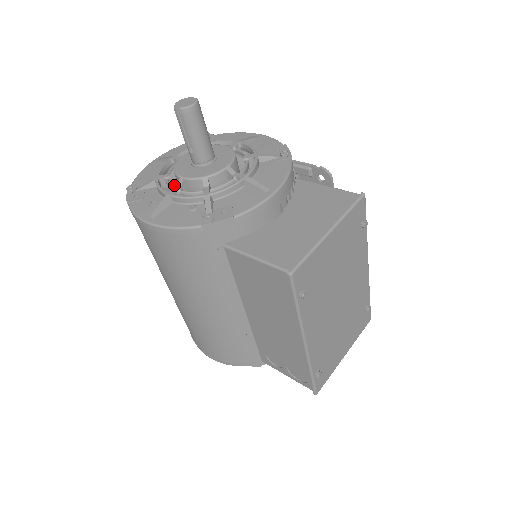
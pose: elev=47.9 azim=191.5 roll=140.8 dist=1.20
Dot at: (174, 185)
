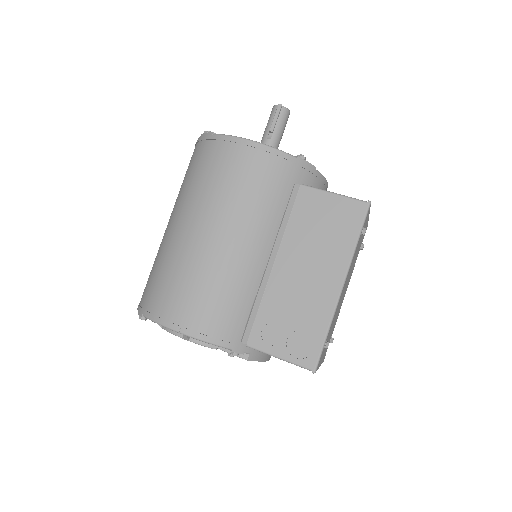
Dot at: occluded
